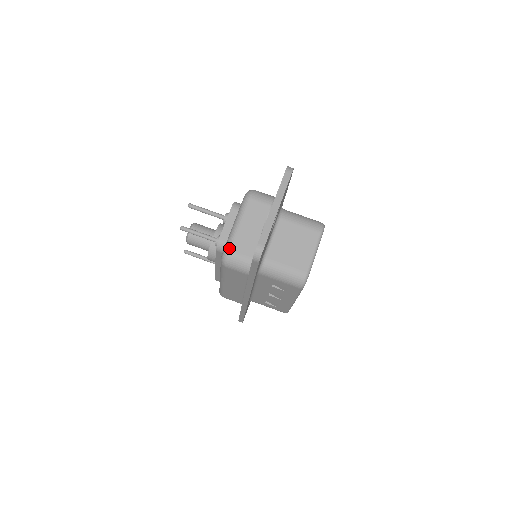
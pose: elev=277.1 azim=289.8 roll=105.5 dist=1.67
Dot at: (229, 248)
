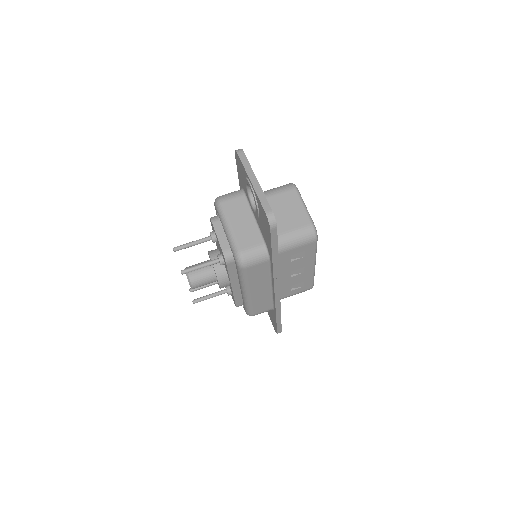
Dot at: (238, 249)
